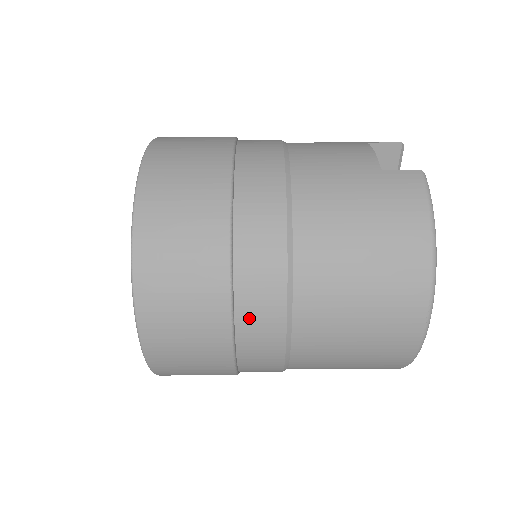
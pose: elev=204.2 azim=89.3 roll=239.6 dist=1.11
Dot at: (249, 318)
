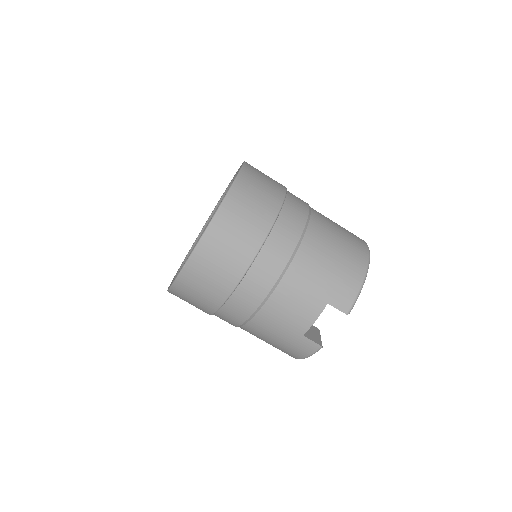
Dot at: occluded
